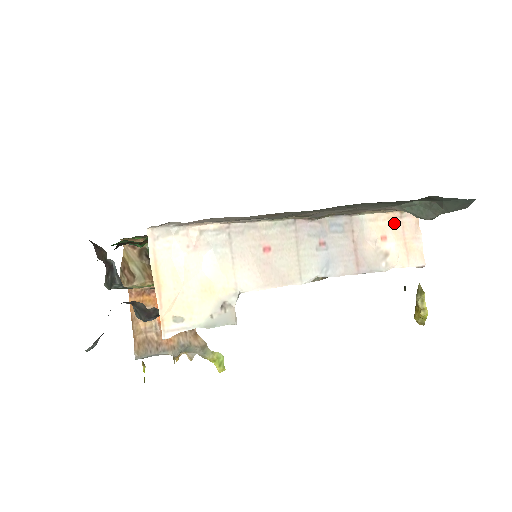
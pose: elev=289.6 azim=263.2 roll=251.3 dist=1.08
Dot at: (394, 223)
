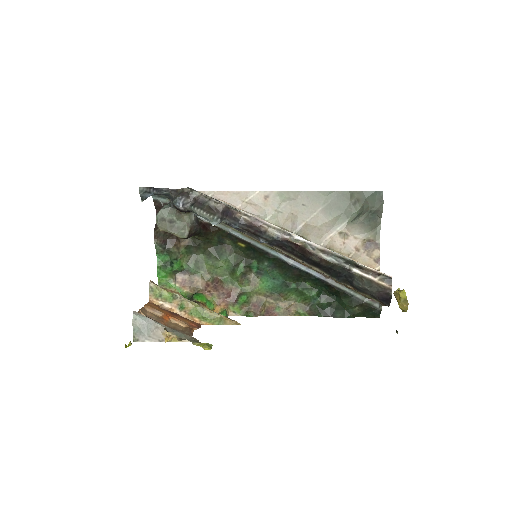
Dot at: occluded
